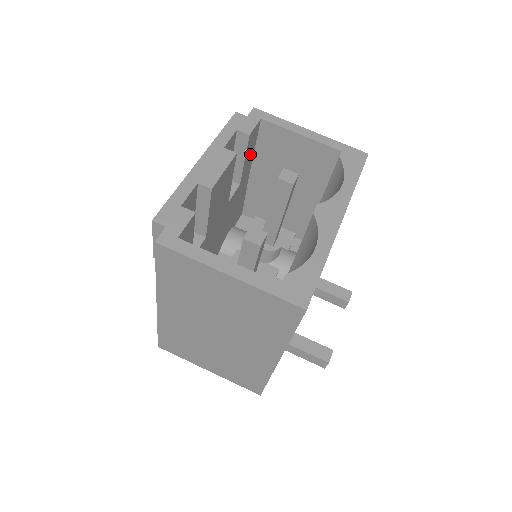
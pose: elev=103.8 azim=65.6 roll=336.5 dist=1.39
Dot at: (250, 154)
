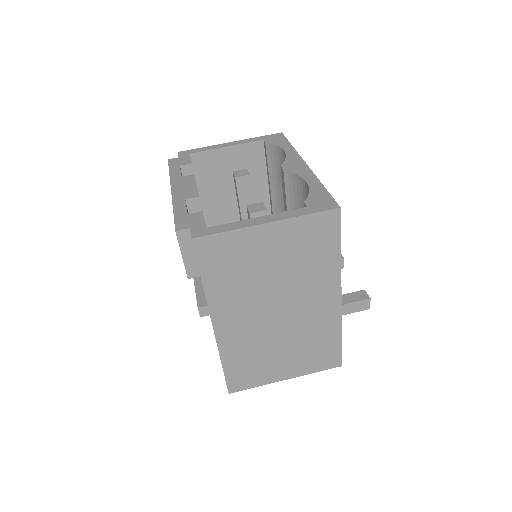
Dot at: occluded
